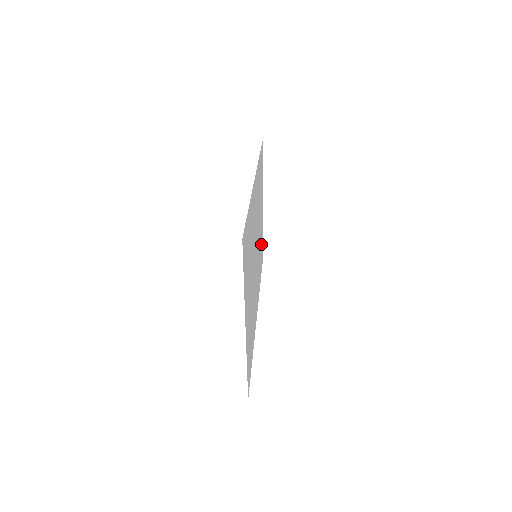
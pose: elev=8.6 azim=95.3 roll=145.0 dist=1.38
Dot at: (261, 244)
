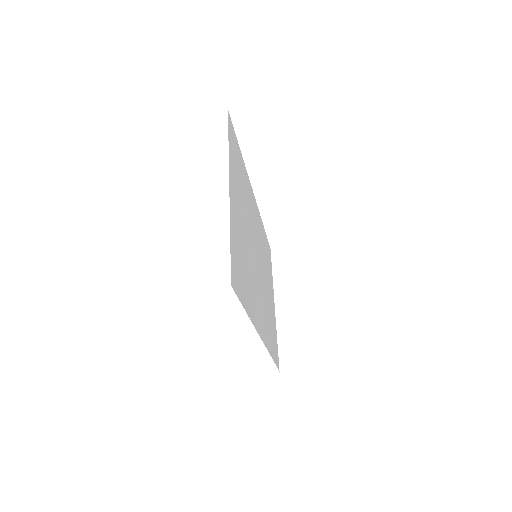
Dot at: (272, 325)
